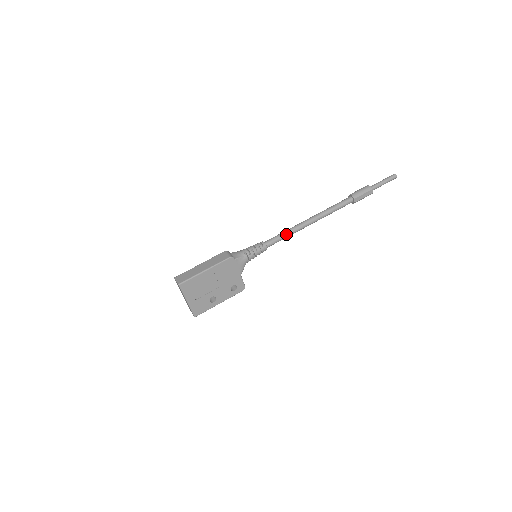
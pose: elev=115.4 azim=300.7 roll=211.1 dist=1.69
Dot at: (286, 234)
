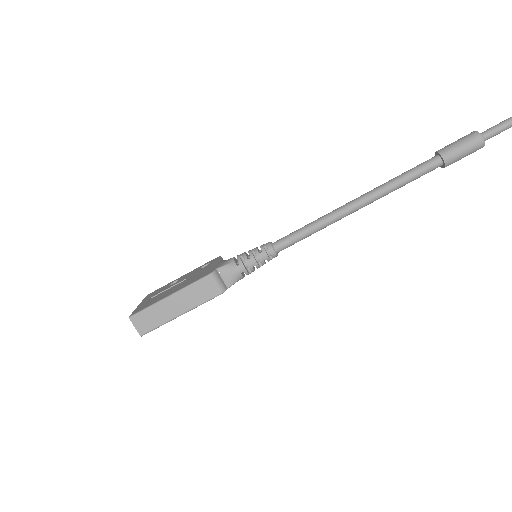
Dot at: occluded
